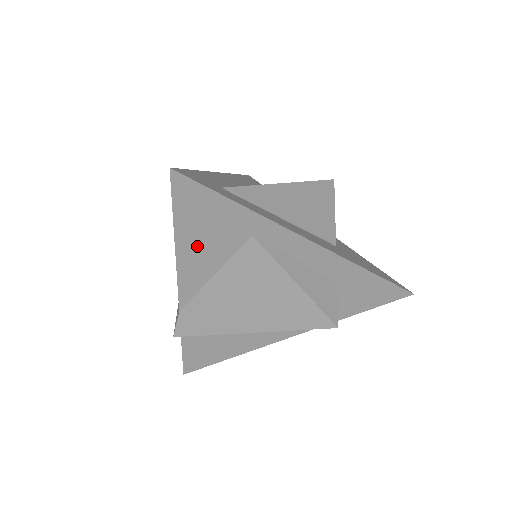
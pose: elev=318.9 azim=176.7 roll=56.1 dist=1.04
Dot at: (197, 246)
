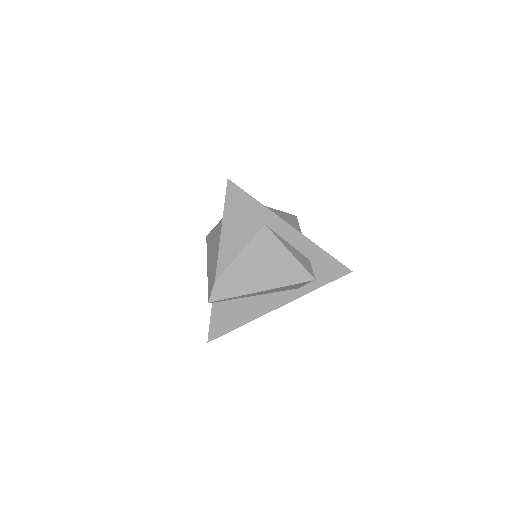
Dot at: (234, 230)
